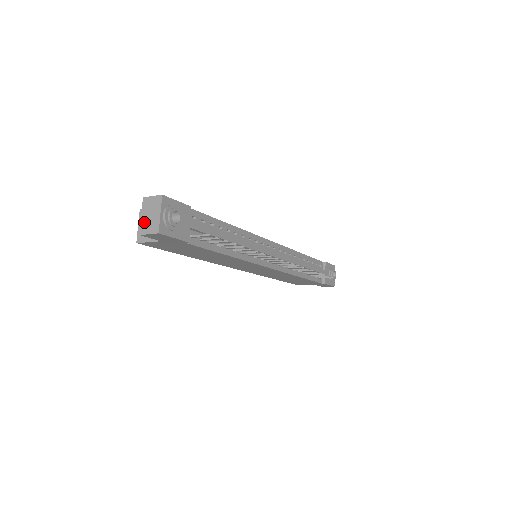
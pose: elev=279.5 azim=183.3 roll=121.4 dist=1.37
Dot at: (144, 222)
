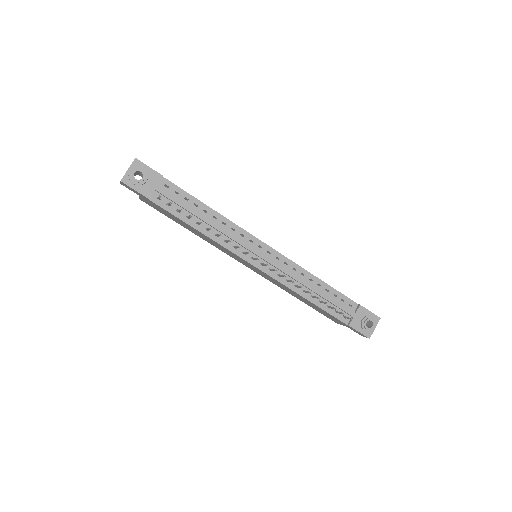
Dot at: occluded
